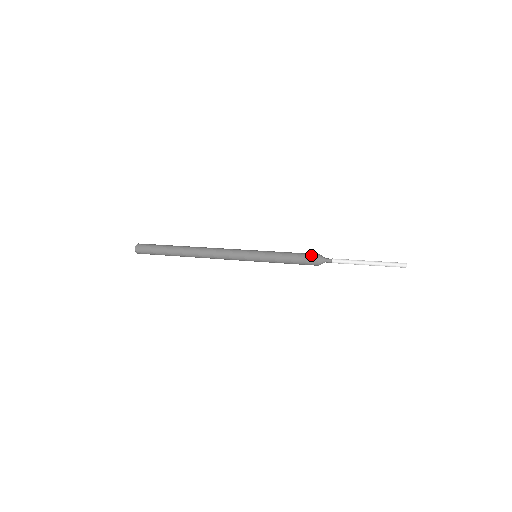
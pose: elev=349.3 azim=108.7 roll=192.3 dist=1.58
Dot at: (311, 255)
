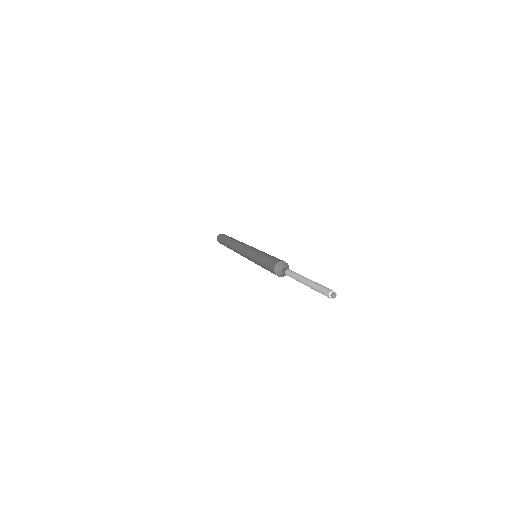
Dot at: occluded
